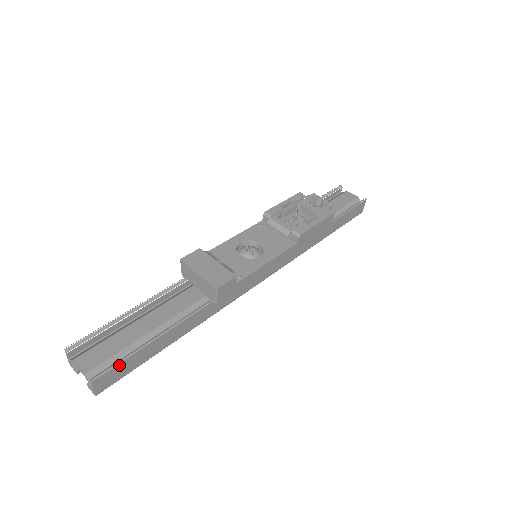
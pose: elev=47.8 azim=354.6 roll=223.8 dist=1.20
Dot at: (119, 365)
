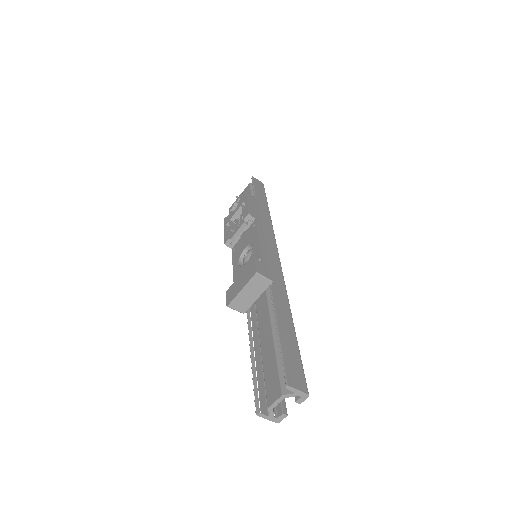
Dot at: (285, 363)
